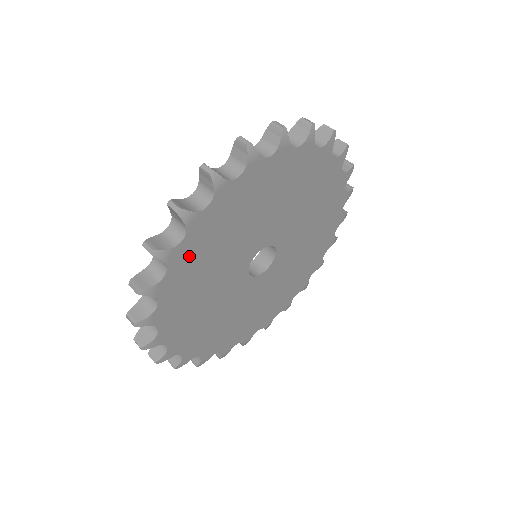
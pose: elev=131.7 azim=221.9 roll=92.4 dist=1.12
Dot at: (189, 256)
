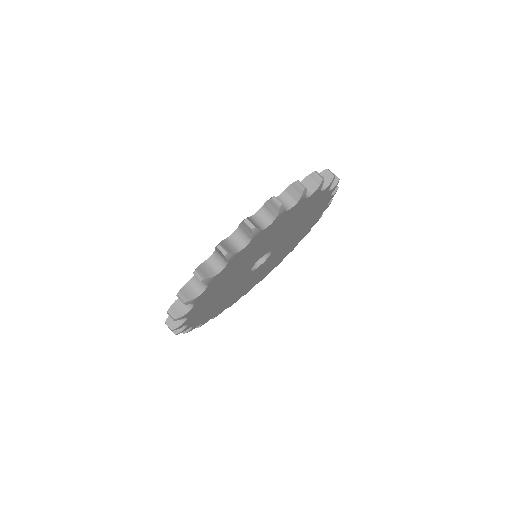
Dot at: (239, 258)
